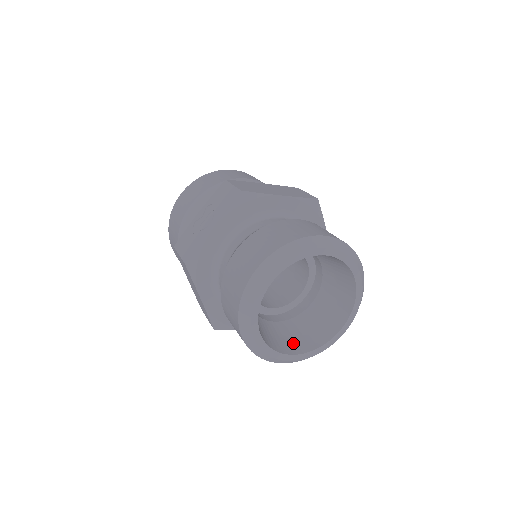
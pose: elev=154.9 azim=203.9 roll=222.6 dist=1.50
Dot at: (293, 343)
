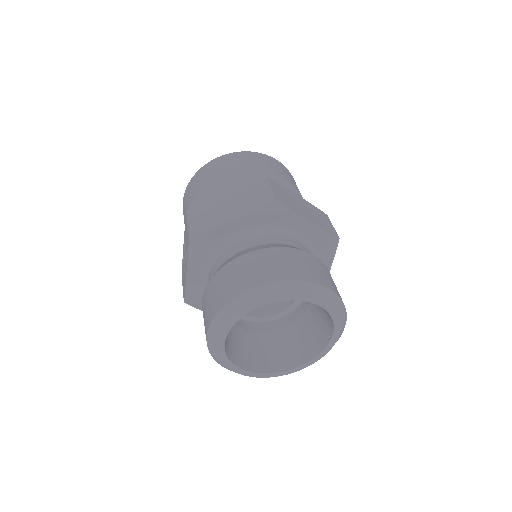
Dot at: (295, 353)
